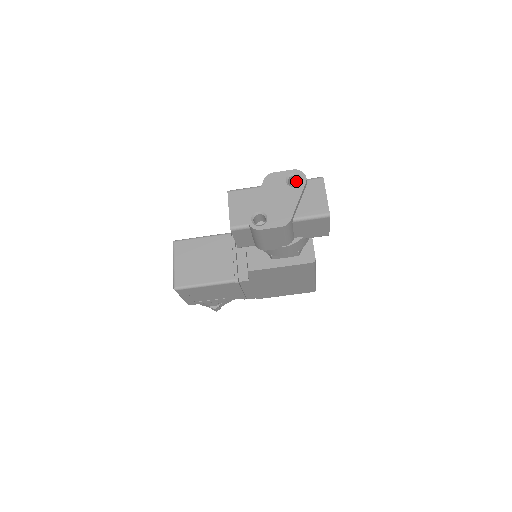
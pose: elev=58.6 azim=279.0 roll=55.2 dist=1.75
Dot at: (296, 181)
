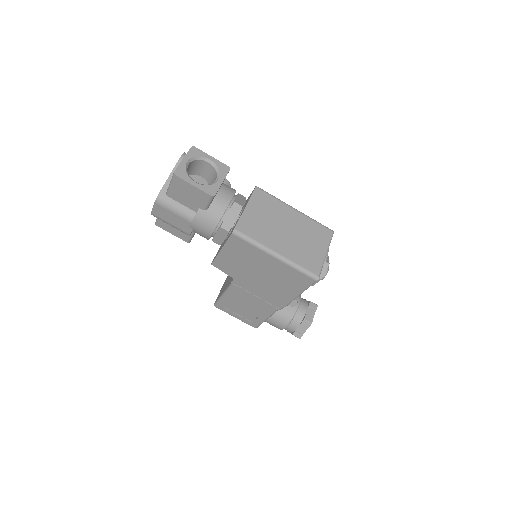
Dot at: occluded
